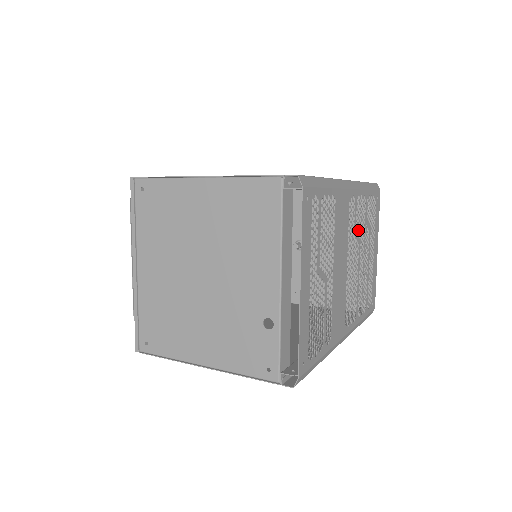
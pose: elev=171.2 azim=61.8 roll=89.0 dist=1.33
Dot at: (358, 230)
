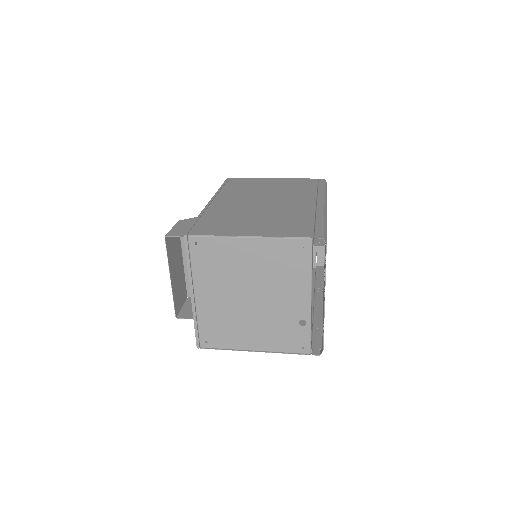
Dot at: occluded
